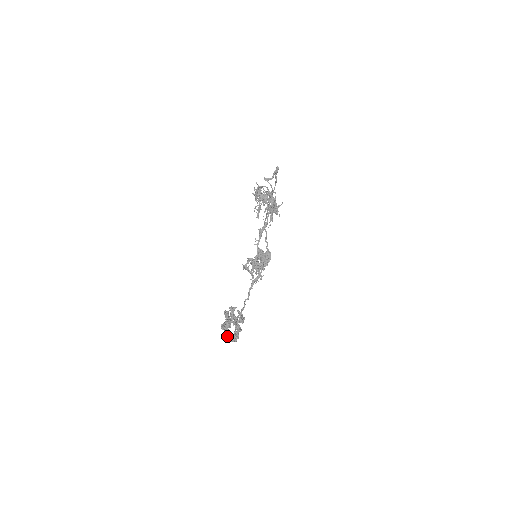
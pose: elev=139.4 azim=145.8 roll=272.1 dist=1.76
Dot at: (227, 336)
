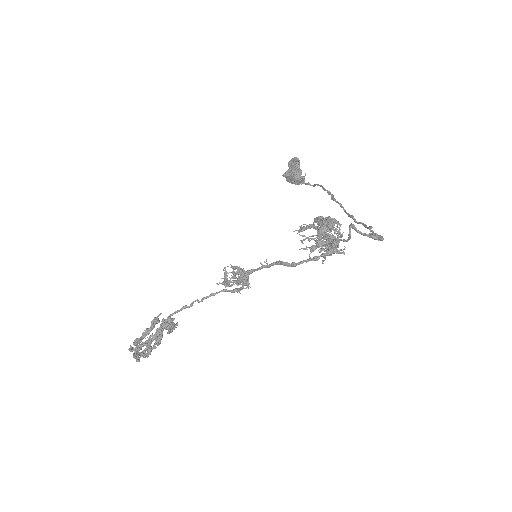
Dot at: occluded
